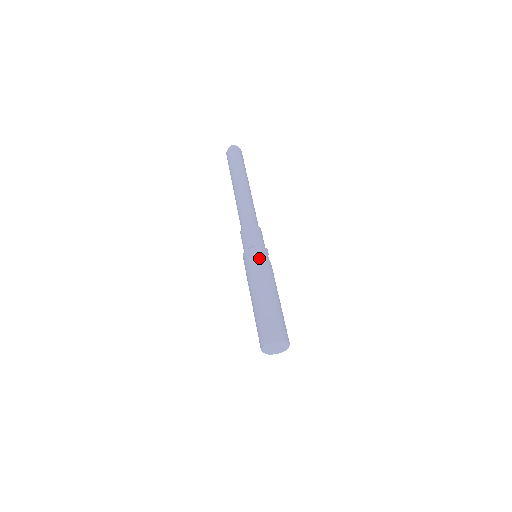
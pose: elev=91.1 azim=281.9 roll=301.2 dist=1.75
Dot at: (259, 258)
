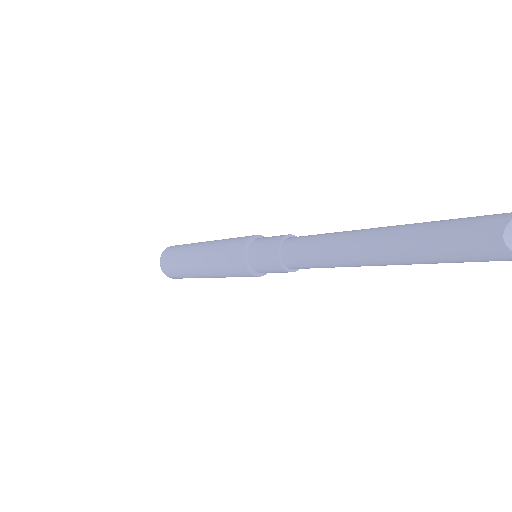
Dot at: occluded
